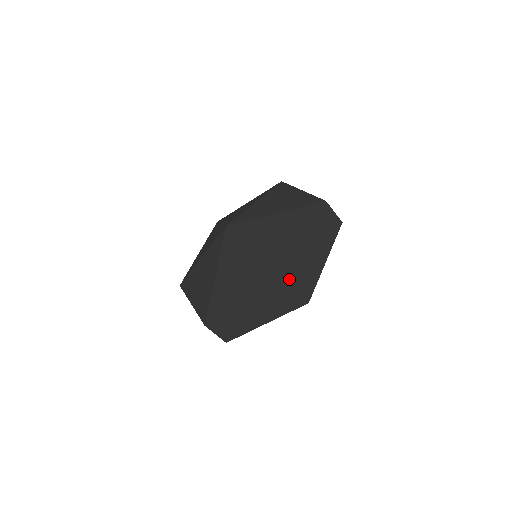
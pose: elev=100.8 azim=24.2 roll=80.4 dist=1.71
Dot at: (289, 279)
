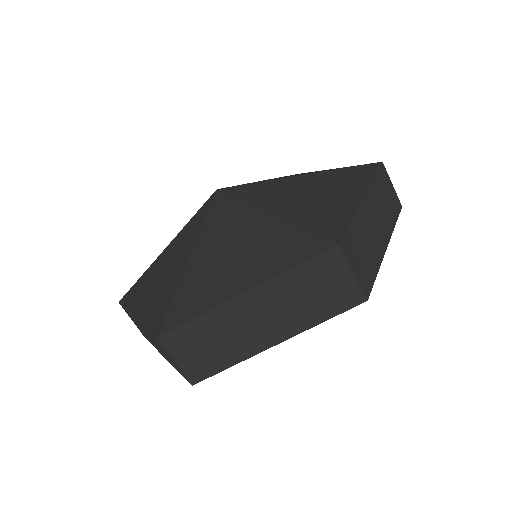
Dot at: (377, 162)
